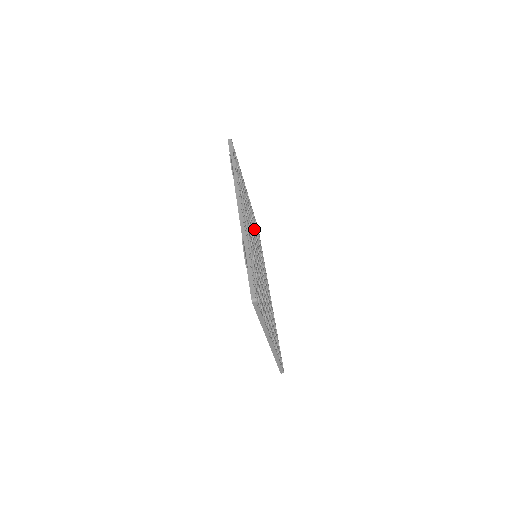
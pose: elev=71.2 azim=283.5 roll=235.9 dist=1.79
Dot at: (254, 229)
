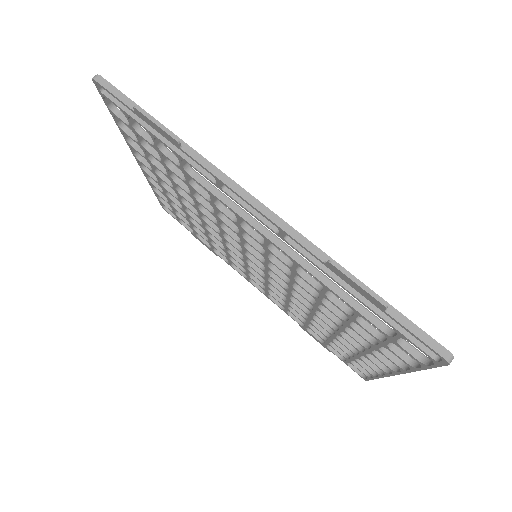
Dot at: occluded
